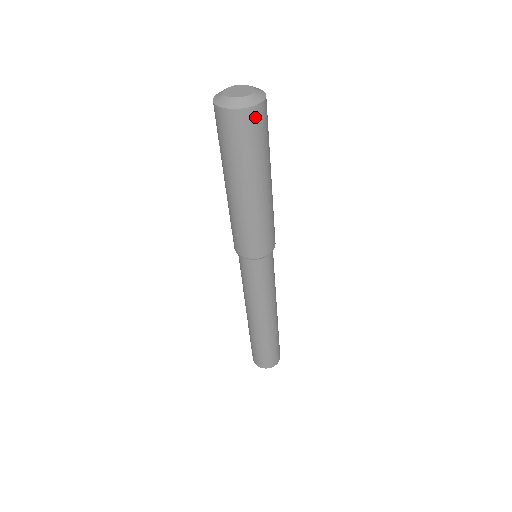
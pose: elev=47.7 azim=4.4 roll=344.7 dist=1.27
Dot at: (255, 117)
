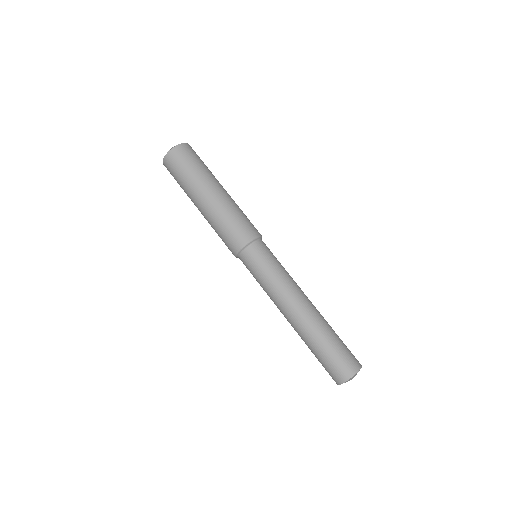
Dot at: (190, 148)
